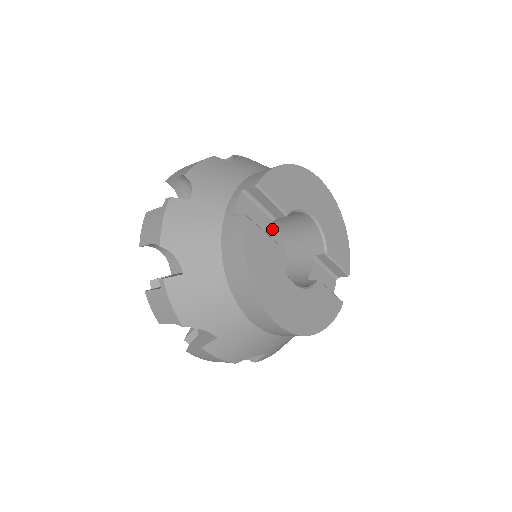
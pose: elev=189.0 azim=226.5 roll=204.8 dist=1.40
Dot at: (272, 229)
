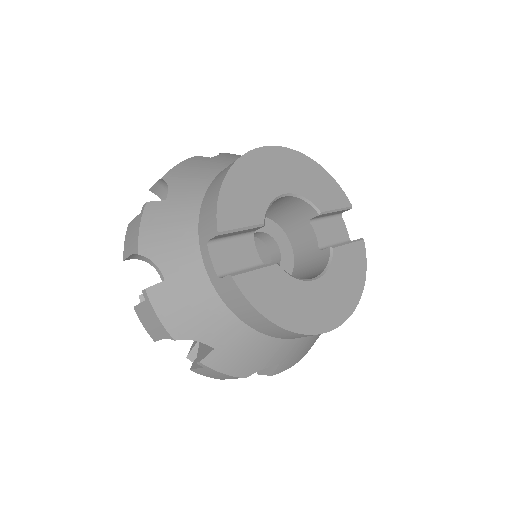
Dot at: occluded
